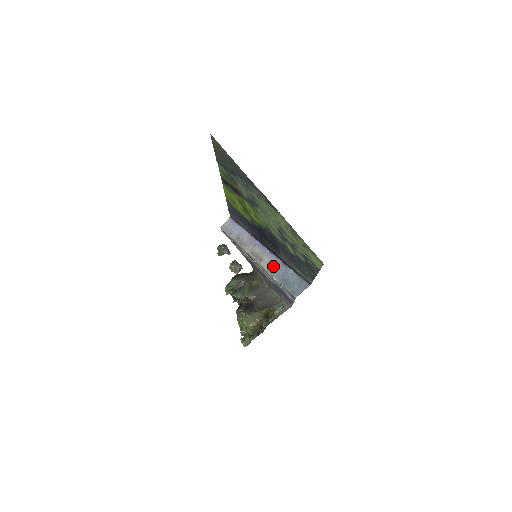
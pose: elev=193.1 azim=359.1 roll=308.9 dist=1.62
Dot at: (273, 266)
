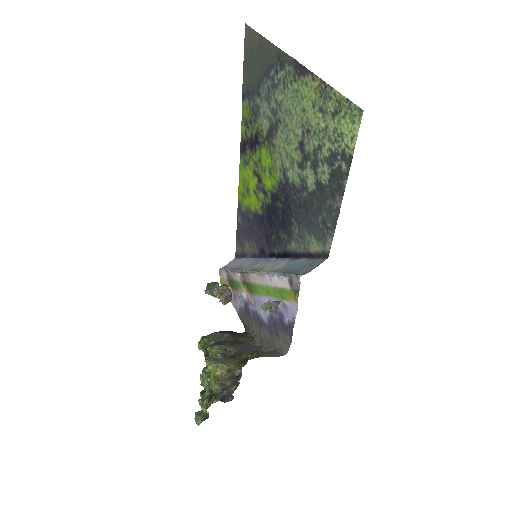
Dot at: (276, 267)
